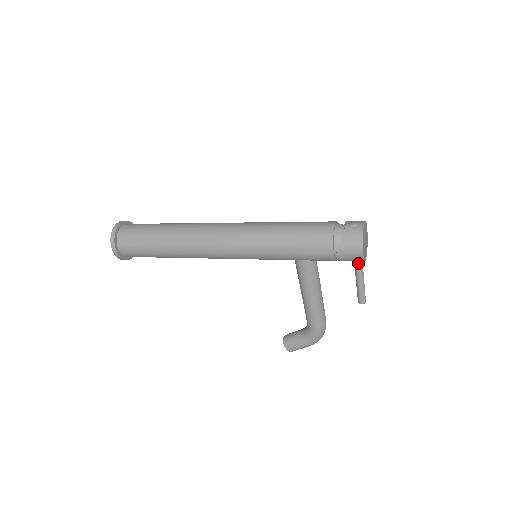
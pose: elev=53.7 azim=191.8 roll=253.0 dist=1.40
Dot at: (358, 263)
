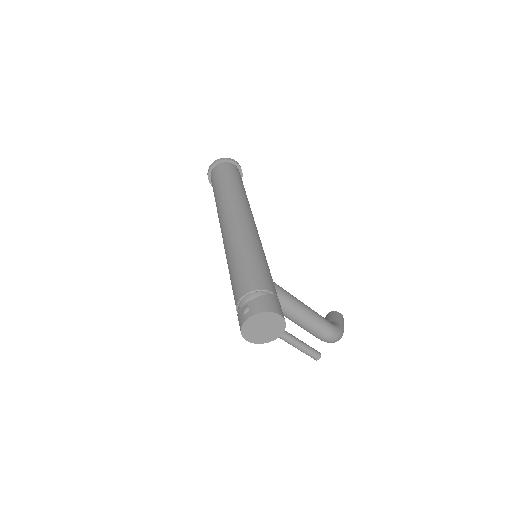
Dot at: occluded
